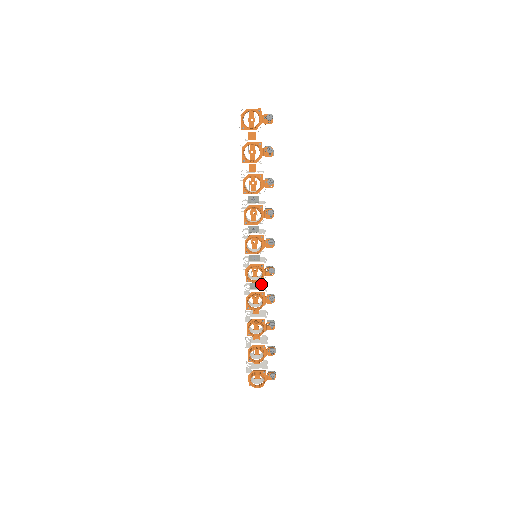
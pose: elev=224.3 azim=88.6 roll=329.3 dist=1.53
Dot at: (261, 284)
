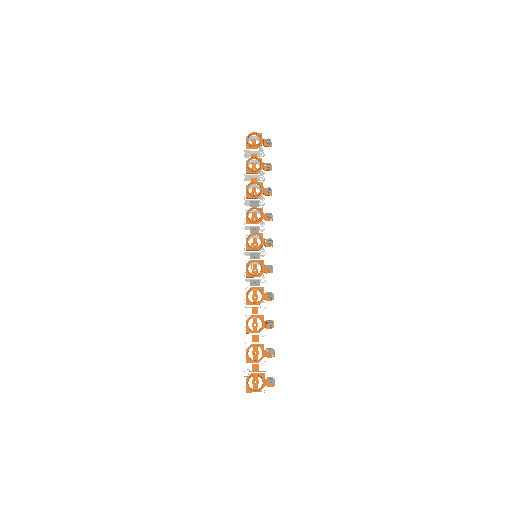
Dot at: occluded
